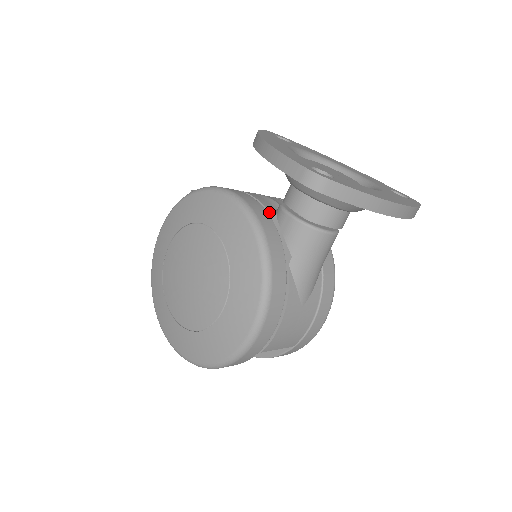
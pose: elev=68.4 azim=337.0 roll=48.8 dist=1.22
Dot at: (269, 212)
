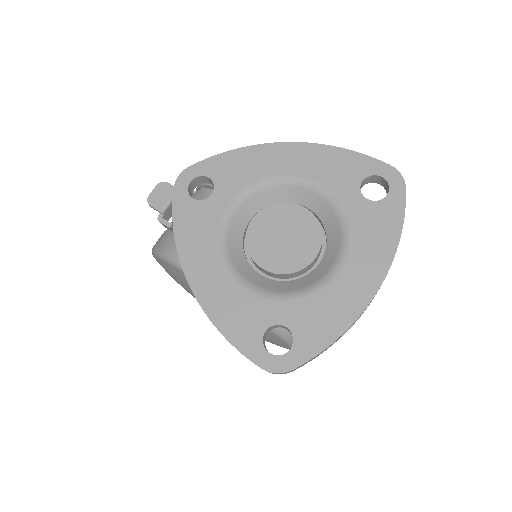
Dot at: occluded
